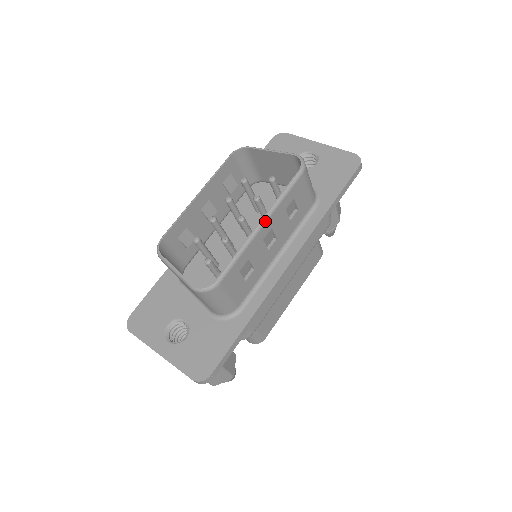
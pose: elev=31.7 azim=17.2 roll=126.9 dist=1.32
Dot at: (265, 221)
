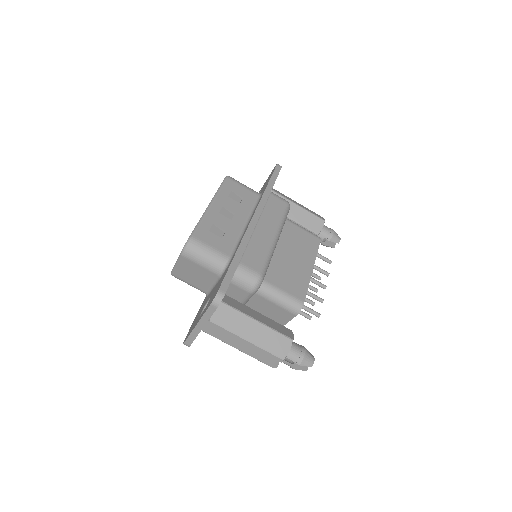
Dot at: (212, 202)
